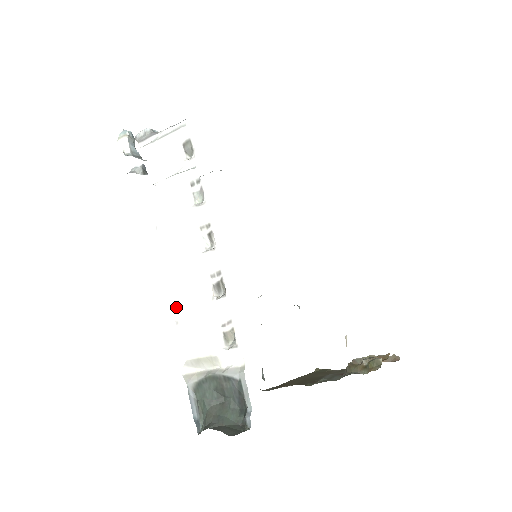
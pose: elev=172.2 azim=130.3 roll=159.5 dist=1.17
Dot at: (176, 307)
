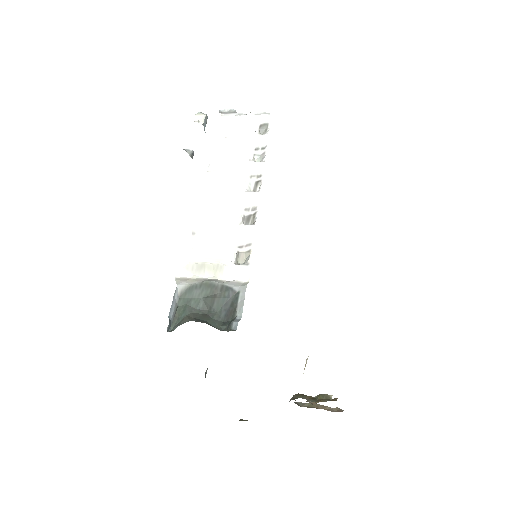
Dot at: (199, 222)
